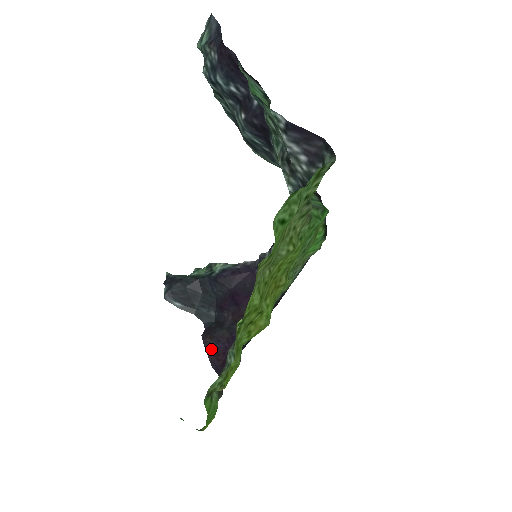
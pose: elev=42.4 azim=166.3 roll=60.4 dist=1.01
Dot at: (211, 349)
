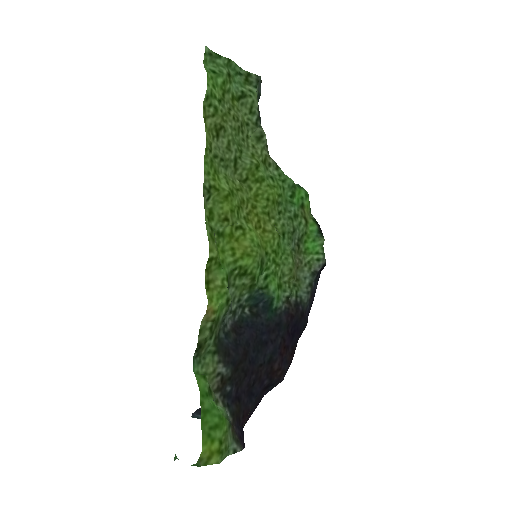
Dot at: occluded
